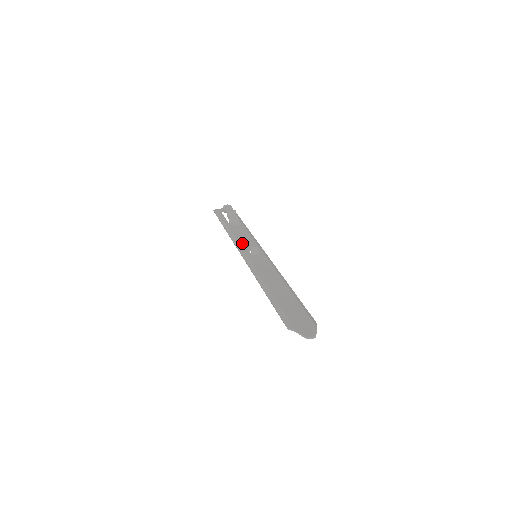
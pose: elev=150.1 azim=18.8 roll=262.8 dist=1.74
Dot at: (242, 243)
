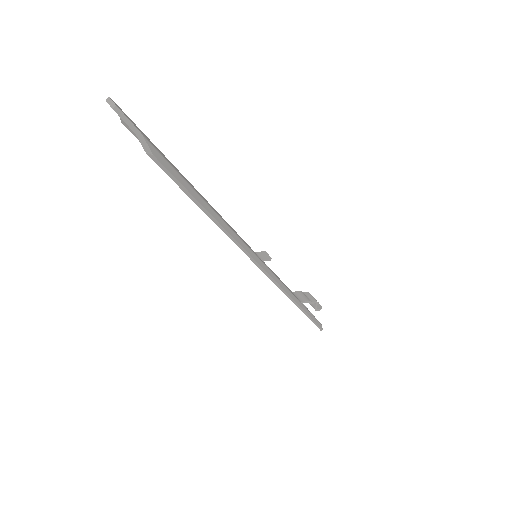
Dot at: occluded
